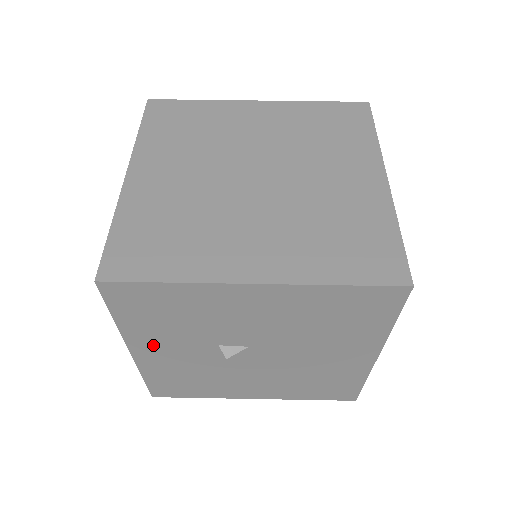
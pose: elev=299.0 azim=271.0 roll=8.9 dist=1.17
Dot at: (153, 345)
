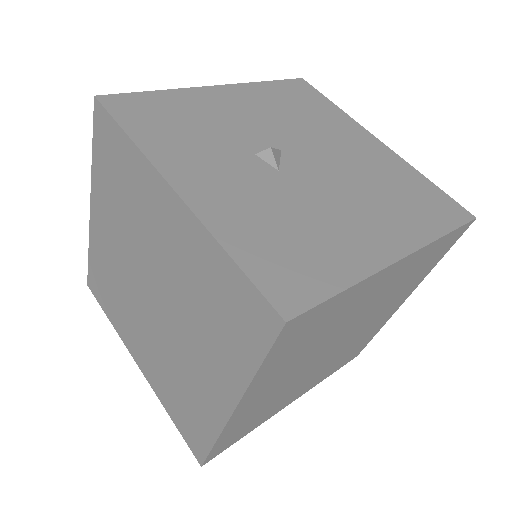
Dot at: (193, 170)
